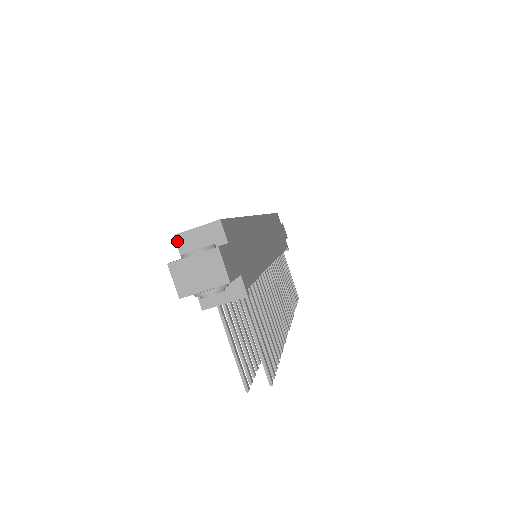
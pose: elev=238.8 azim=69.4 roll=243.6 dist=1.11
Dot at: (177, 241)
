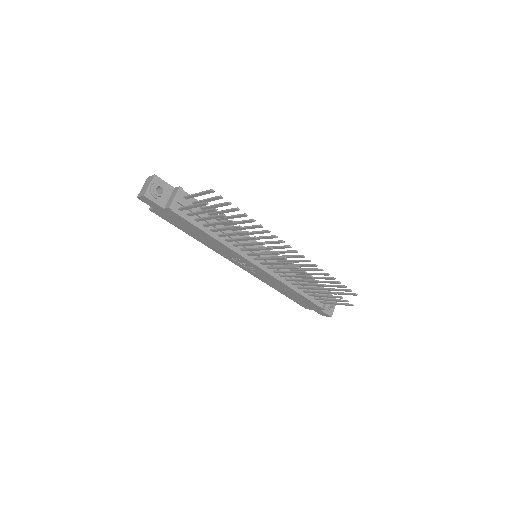
Dot at: (150, 209)
